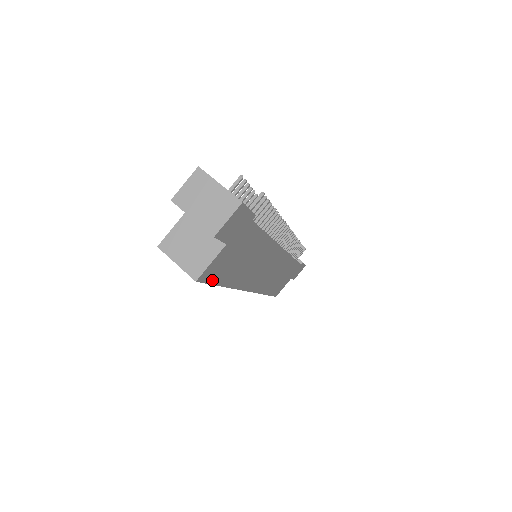
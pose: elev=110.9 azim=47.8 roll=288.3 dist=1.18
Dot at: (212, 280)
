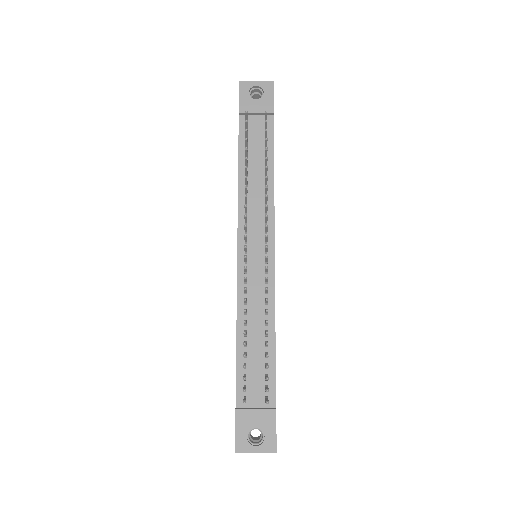
Dot at: occluded
